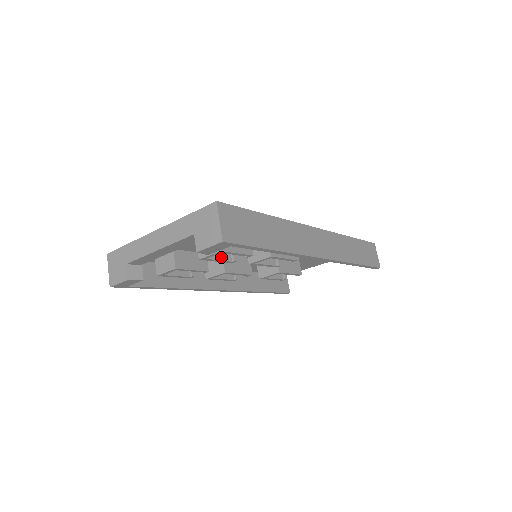
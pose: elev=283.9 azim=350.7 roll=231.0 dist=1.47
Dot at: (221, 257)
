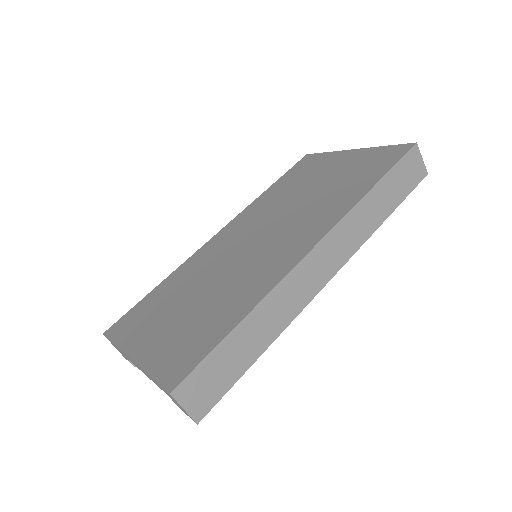
Dot at: occluded
